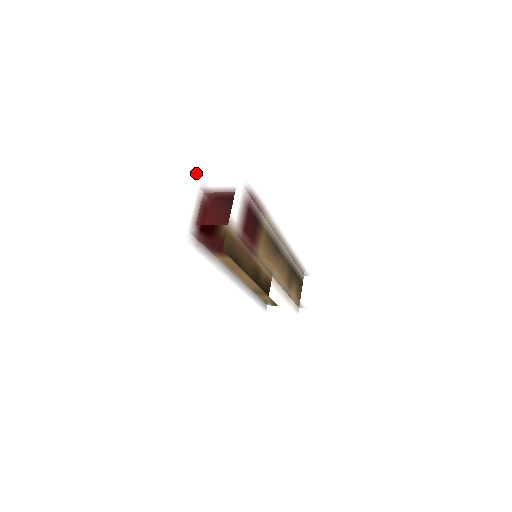
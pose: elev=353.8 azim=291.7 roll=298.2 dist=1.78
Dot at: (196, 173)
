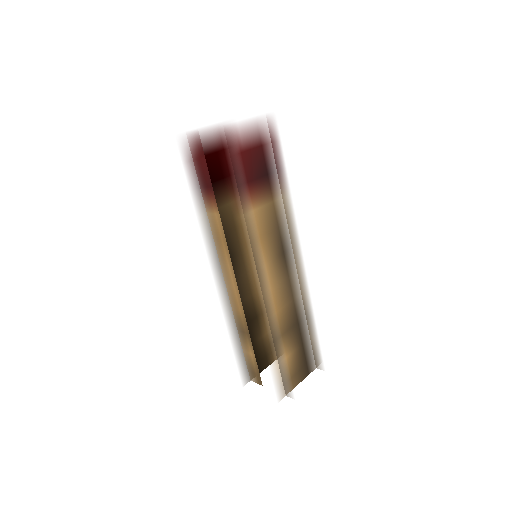
Dot at: occluded
